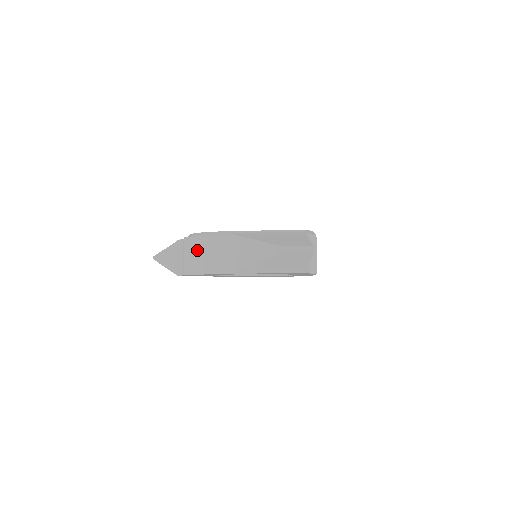
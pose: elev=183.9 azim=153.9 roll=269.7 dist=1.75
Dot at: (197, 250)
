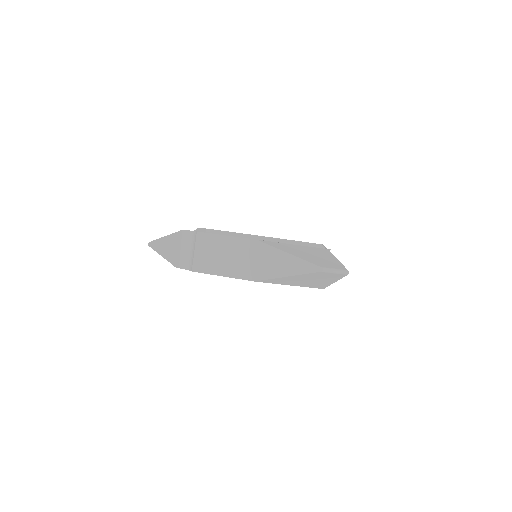
Dot at: (213, 249)
